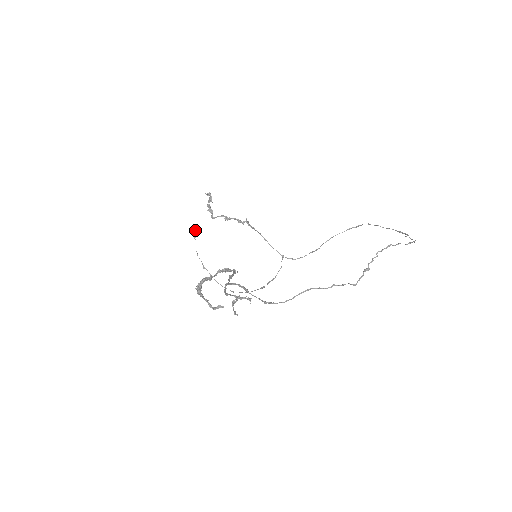
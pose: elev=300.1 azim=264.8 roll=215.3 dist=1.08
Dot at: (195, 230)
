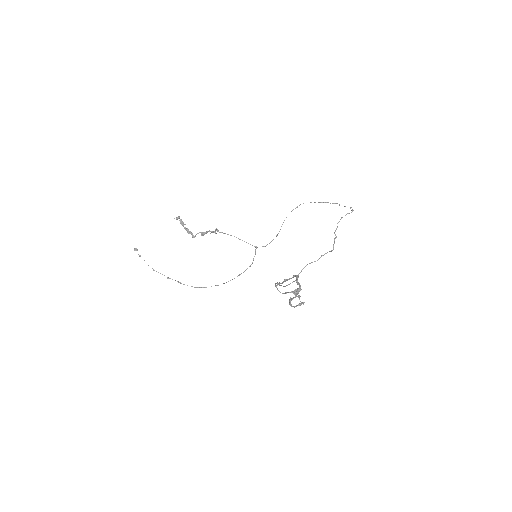
Dot at: (136, 249)
